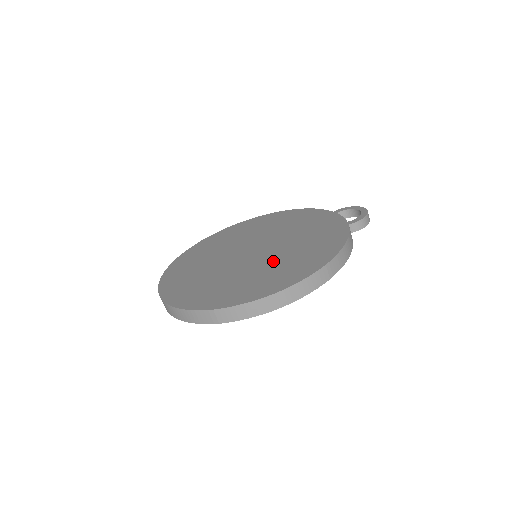
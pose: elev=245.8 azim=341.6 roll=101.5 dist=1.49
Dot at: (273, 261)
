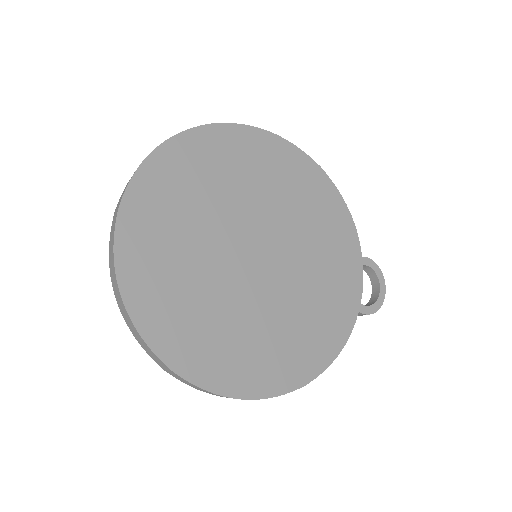
Dot at: (268, 314)
